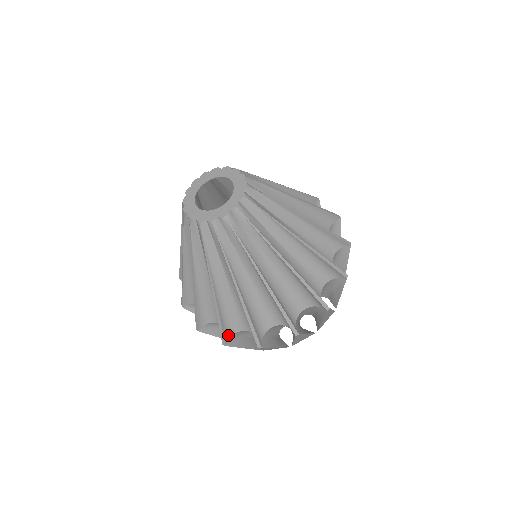
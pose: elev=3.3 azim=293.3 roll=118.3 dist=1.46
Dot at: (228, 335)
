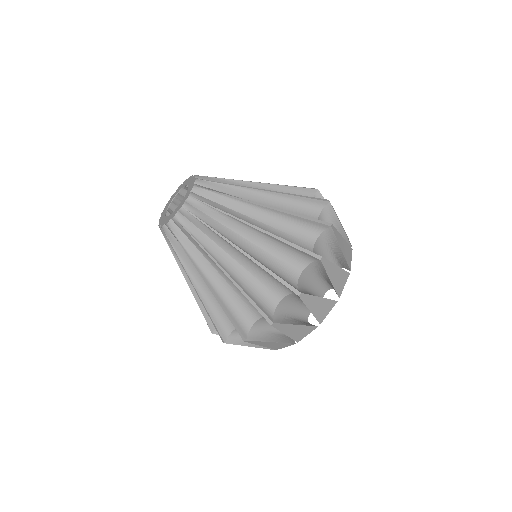
Dot at: occluded
